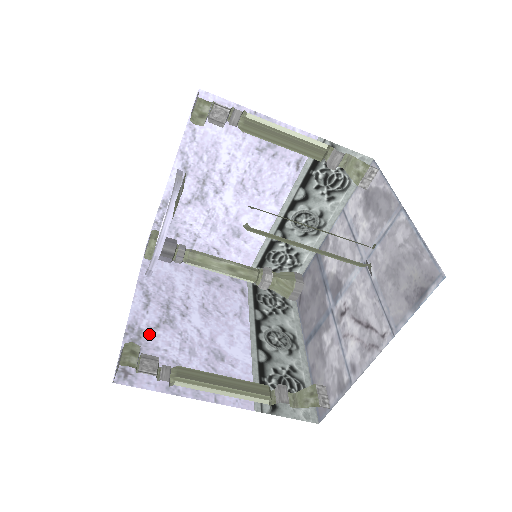
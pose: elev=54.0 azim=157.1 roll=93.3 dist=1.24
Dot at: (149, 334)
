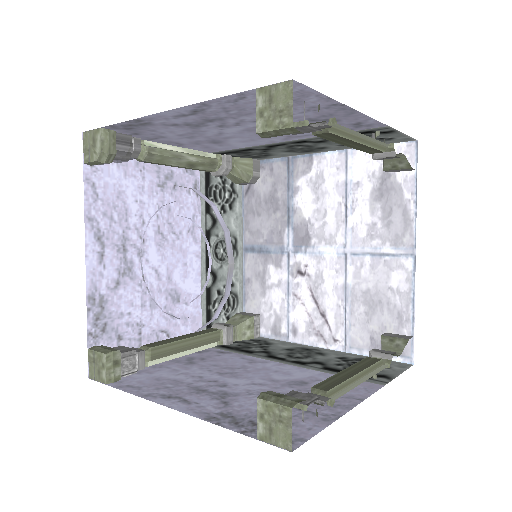
Dot at: (111, 299)
